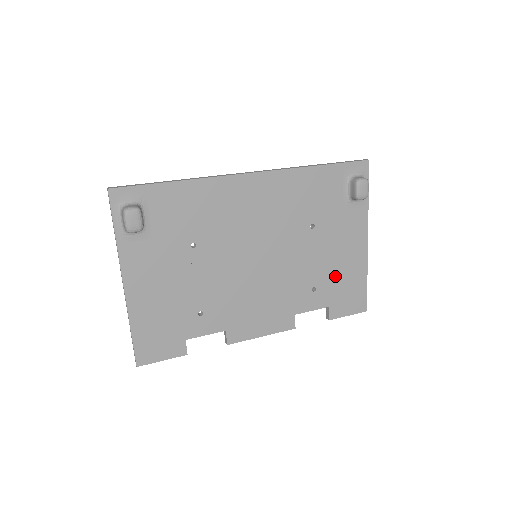
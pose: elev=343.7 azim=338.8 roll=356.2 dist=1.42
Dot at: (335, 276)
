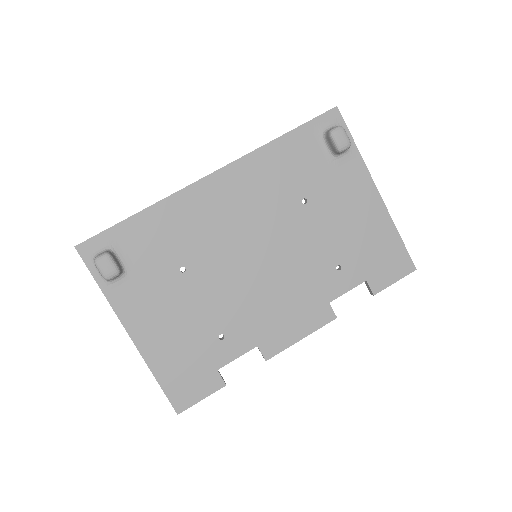
Dot at: (357, 244)
